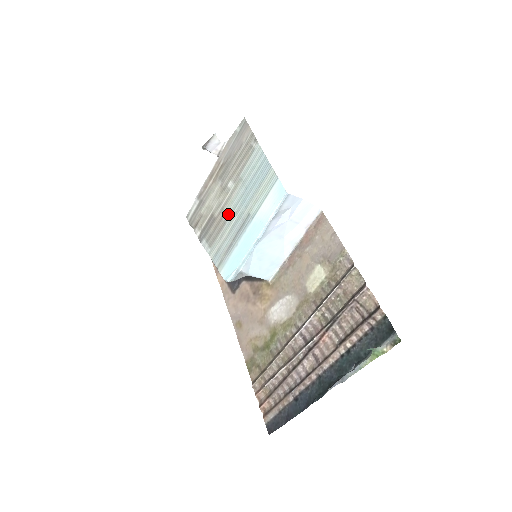
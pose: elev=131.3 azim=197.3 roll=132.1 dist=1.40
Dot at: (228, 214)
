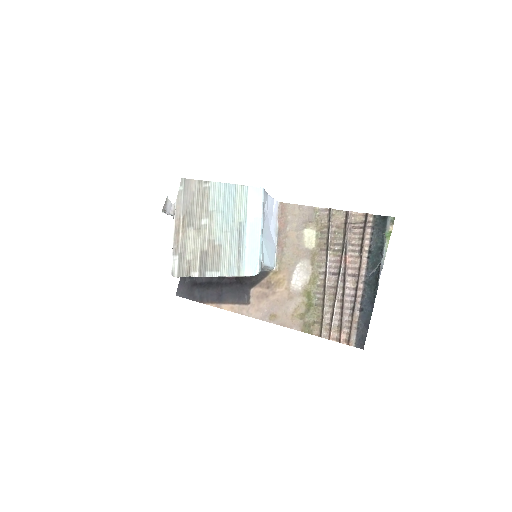
Dot at: (219, 238)
